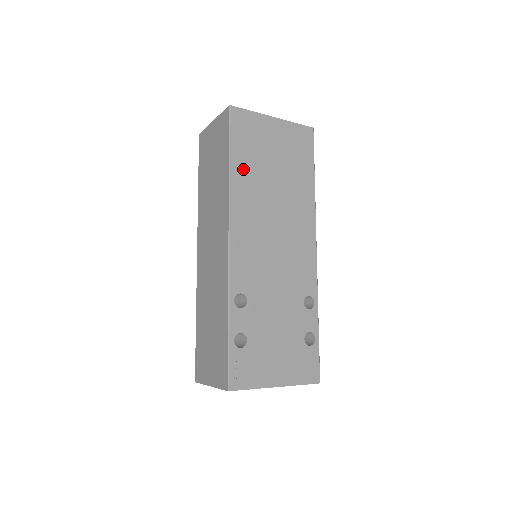
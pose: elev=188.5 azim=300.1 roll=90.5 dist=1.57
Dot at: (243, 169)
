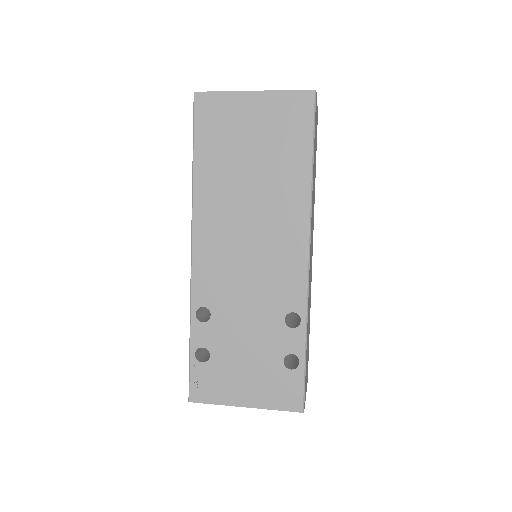
Dot at: (209, 167)
